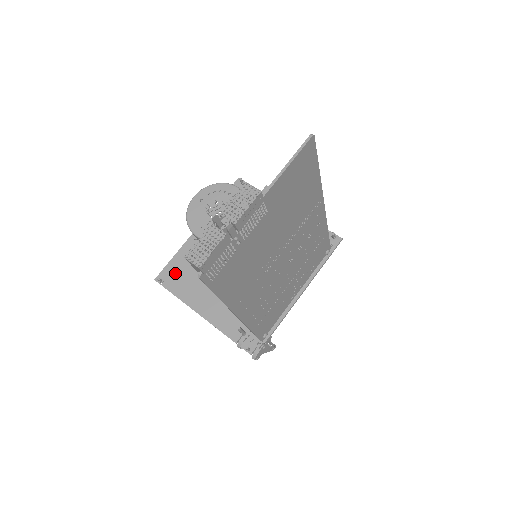
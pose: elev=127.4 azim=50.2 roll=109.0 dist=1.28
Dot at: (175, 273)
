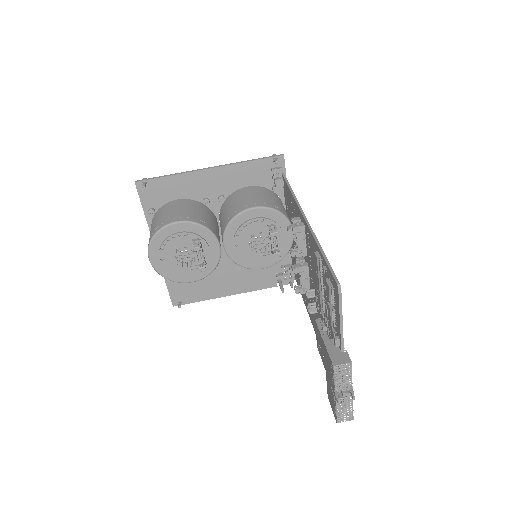
Dot at: (182, 291)
